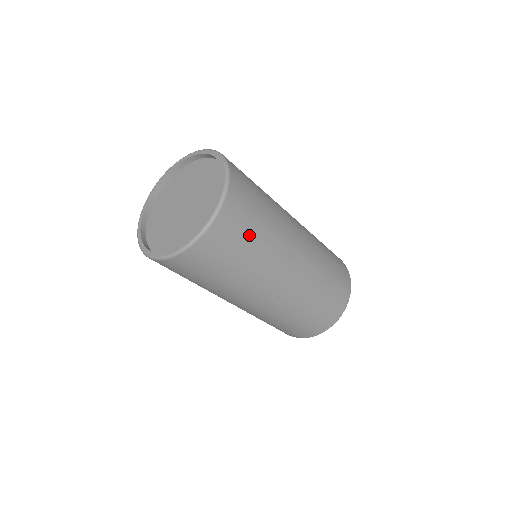
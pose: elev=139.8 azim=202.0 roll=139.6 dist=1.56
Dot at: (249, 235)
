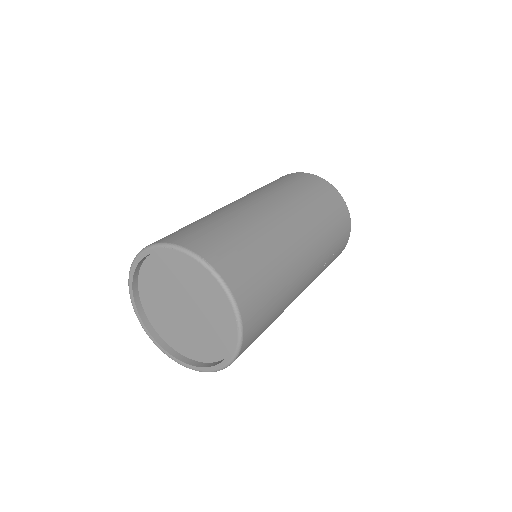
Dot at: (267, 288)
